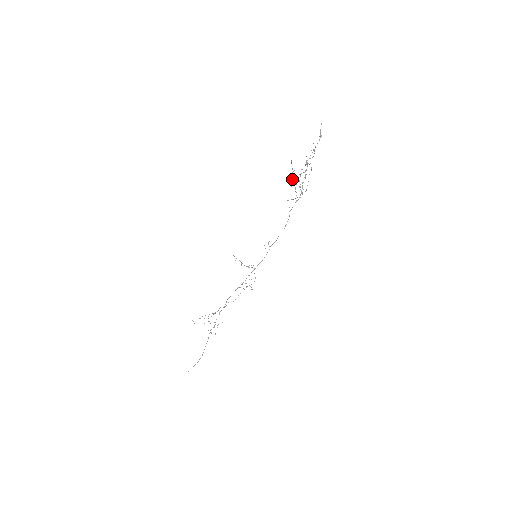
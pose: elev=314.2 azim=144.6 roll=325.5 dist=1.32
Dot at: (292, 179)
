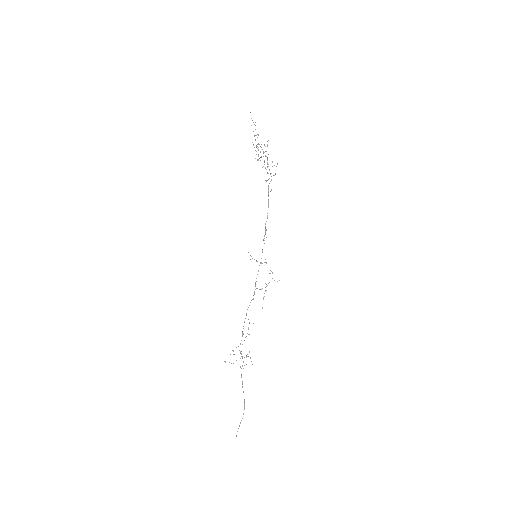
Dot at: (260, 160)
